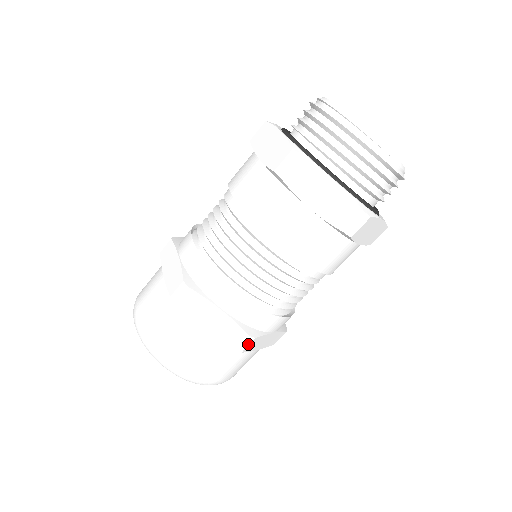
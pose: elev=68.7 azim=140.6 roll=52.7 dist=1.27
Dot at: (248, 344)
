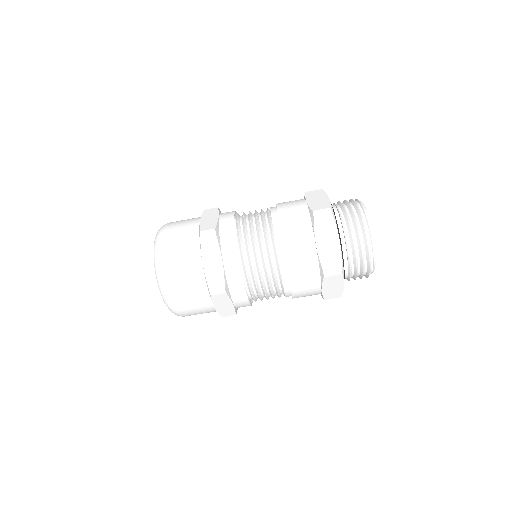
Dot at: occluded
